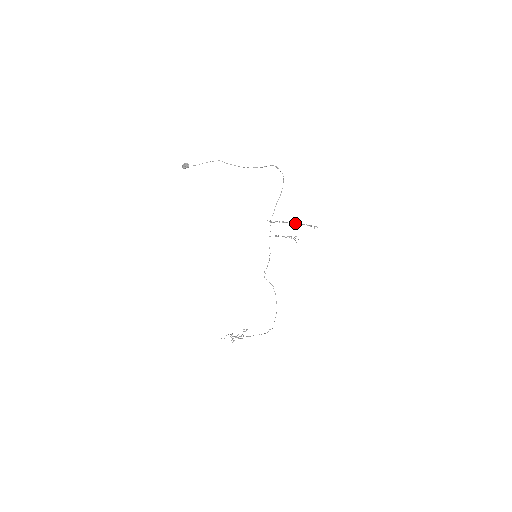
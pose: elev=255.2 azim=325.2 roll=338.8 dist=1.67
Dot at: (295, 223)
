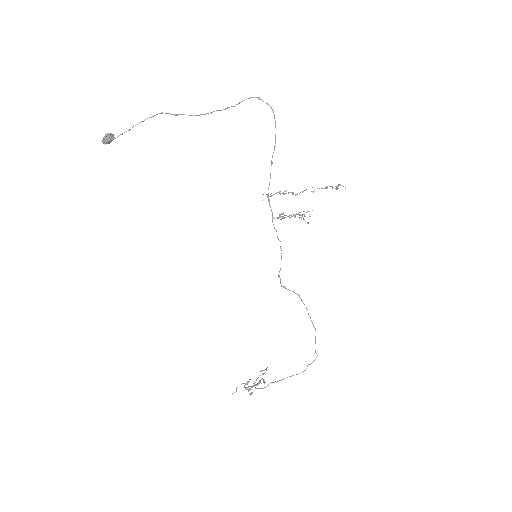
Dot at: occluded
